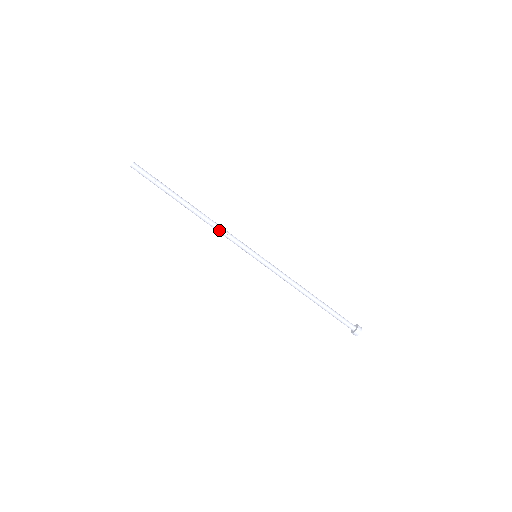
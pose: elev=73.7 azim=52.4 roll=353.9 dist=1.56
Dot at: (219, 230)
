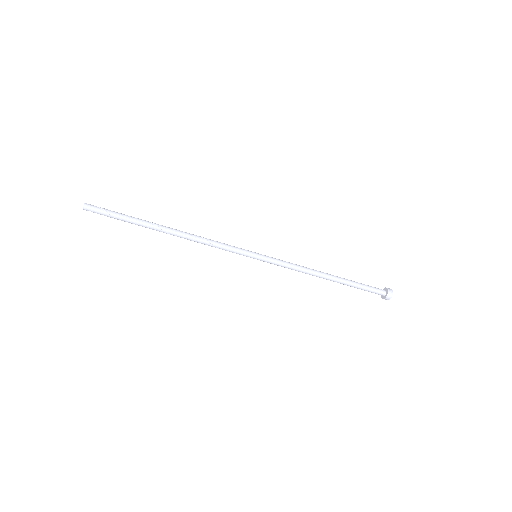
Dot at: occluded
